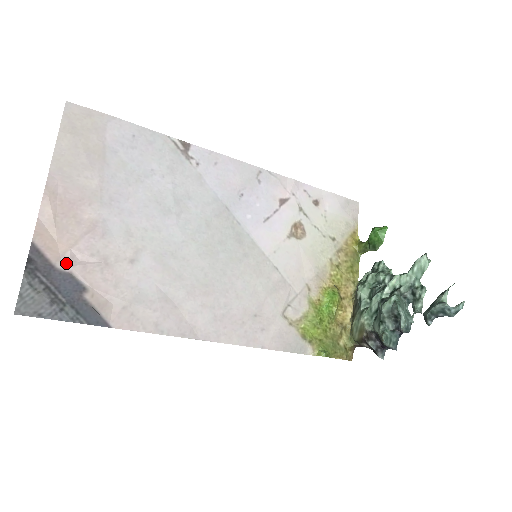
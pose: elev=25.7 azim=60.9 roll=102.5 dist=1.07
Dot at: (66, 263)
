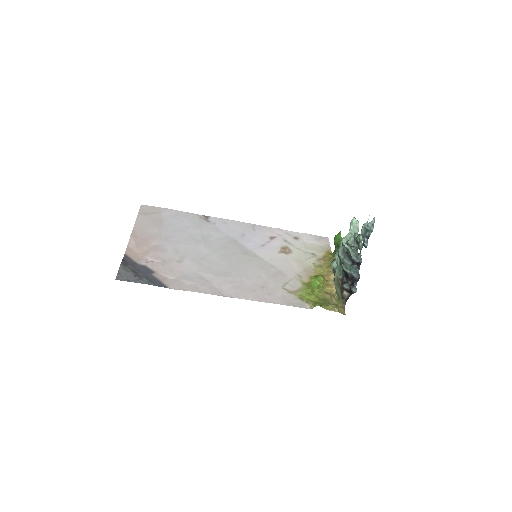
Dot at: (143, 262)
